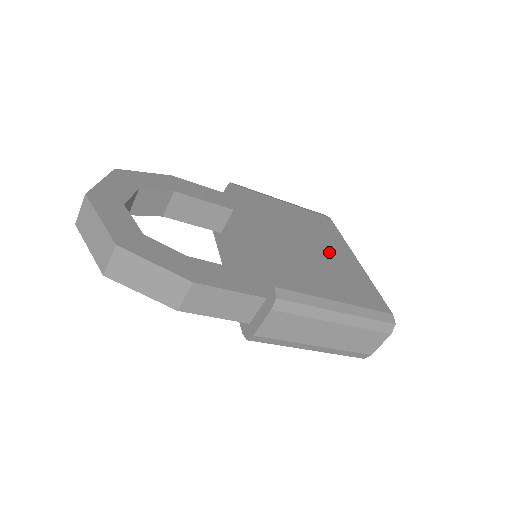
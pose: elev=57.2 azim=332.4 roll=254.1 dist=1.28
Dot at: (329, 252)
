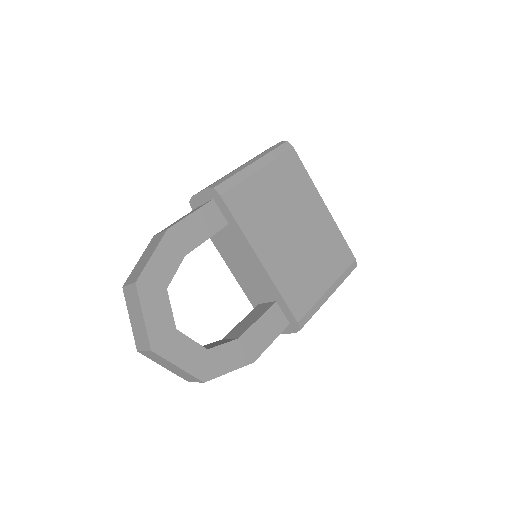
Dot at: (308, 221)
